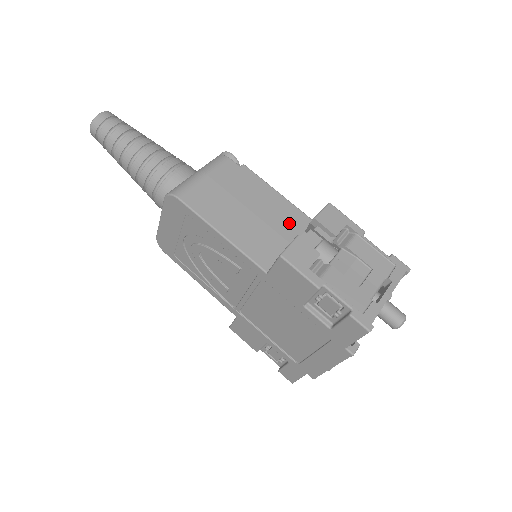
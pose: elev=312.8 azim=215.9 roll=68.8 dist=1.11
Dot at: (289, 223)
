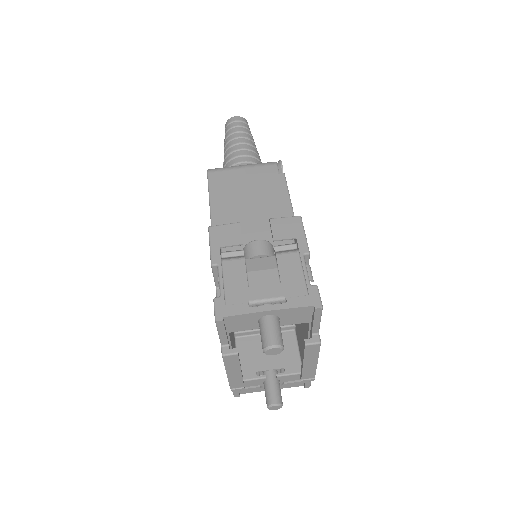
Dot at: occluded
